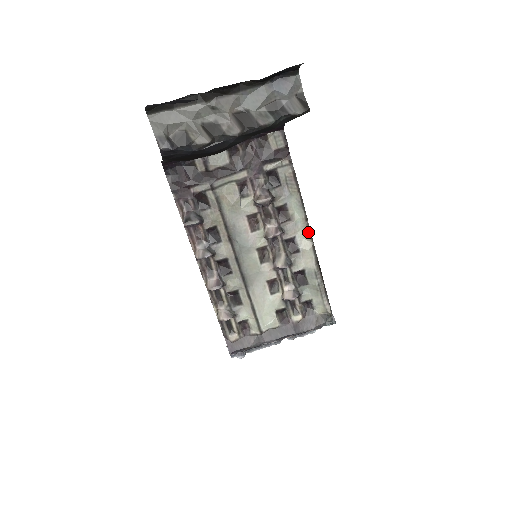
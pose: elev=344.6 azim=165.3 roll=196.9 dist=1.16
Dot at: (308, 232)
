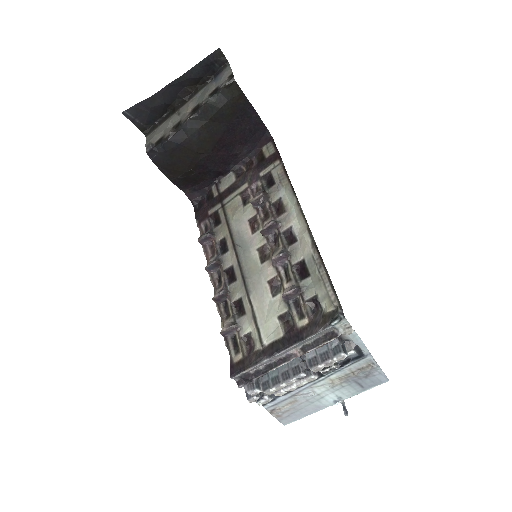
Dot at: (302, 217)
